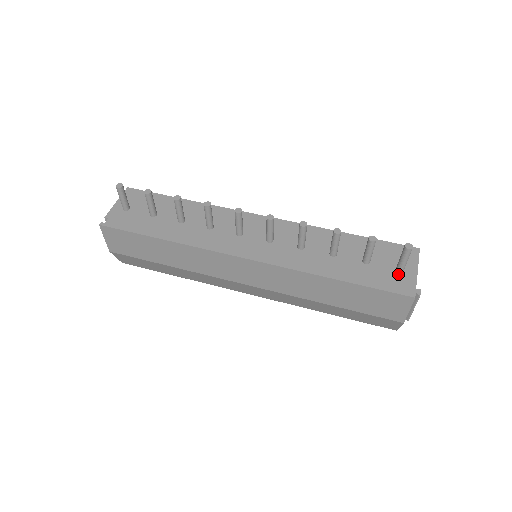
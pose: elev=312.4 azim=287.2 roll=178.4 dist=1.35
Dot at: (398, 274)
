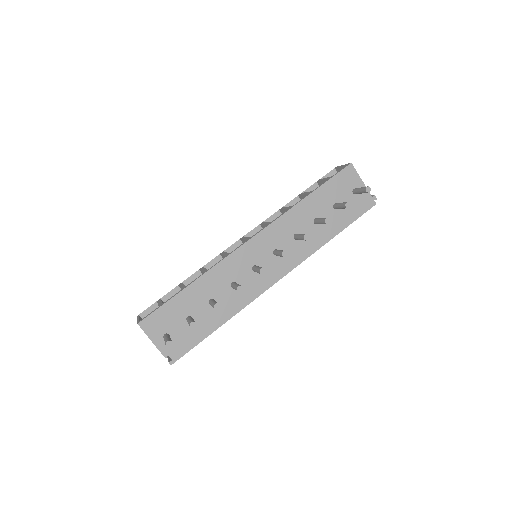
Dot at: (357, 197)
